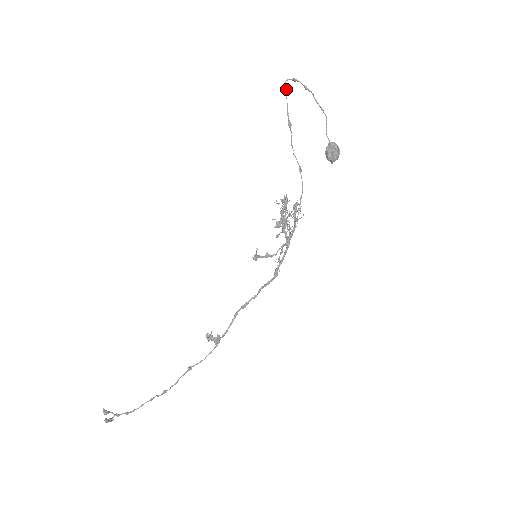
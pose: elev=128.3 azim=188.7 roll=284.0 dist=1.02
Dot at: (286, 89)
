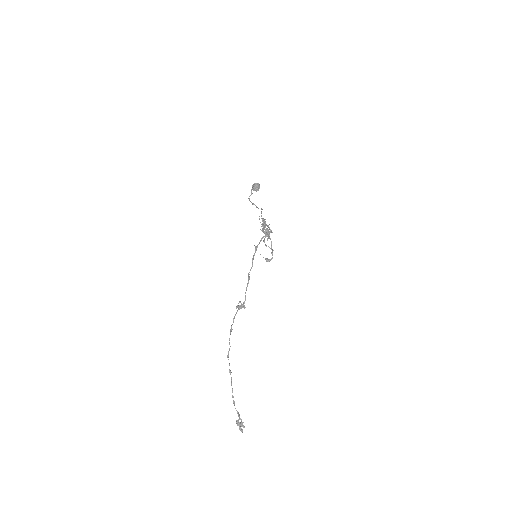
Dot at: (249, 199)
